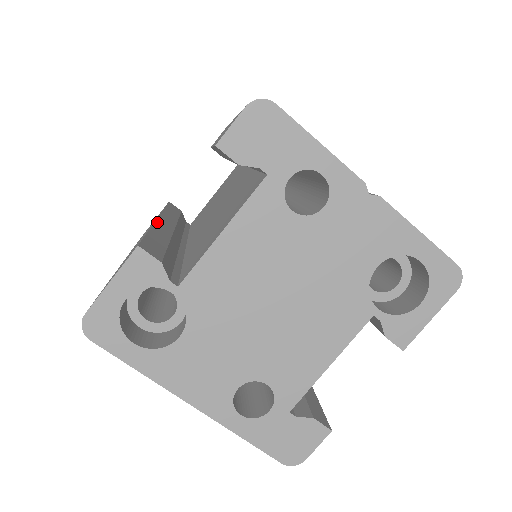
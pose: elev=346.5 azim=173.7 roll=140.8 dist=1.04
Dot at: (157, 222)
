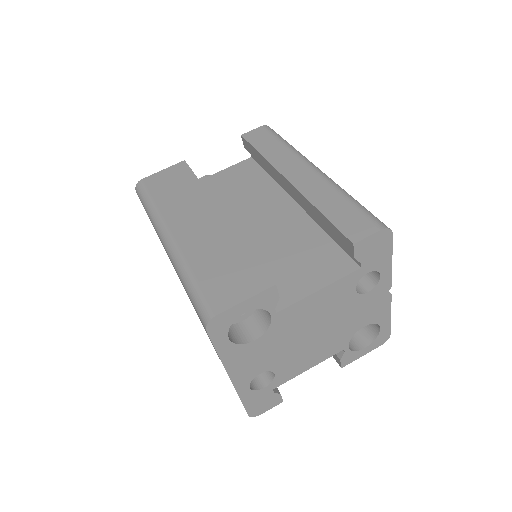
Dot at: (231, 224)
